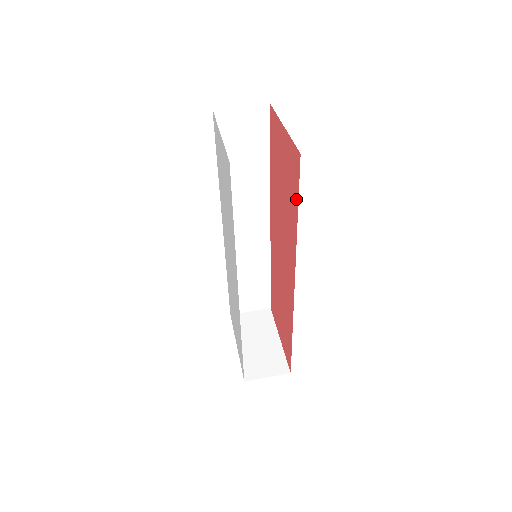
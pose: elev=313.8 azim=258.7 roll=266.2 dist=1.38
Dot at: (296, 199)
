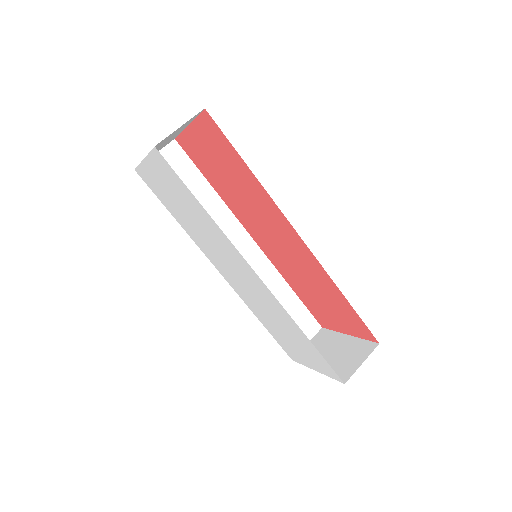
Dot at: (234, 154)
